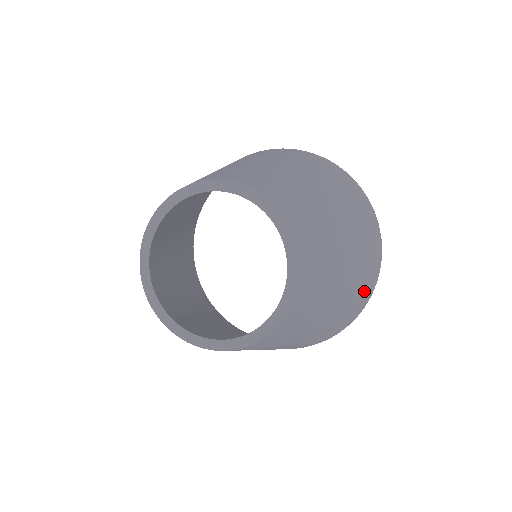
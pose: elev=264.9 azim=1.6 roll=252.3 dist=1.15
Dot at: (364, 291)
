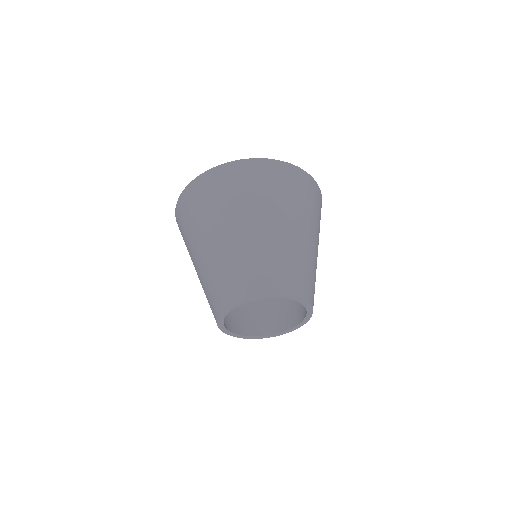
Dot at: (320, 215)
